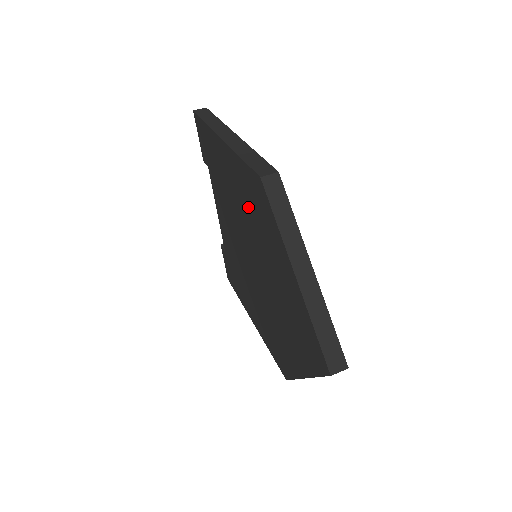
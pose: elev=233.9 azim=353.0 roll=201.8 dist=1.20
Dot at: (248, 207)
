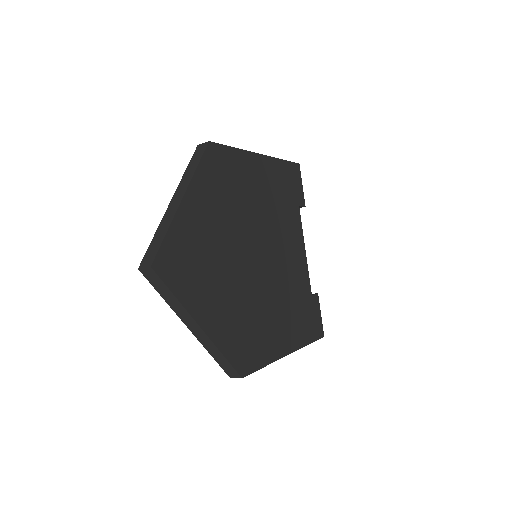
Dot at: occluded
